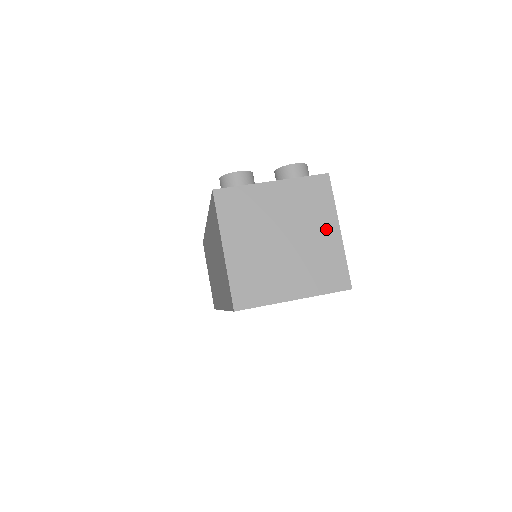
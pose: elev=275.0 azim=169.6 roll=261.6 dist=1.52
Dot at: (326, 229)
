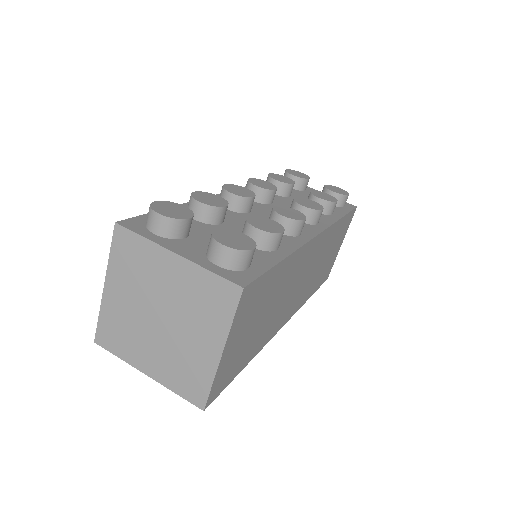
Dot at: (208, 341)
